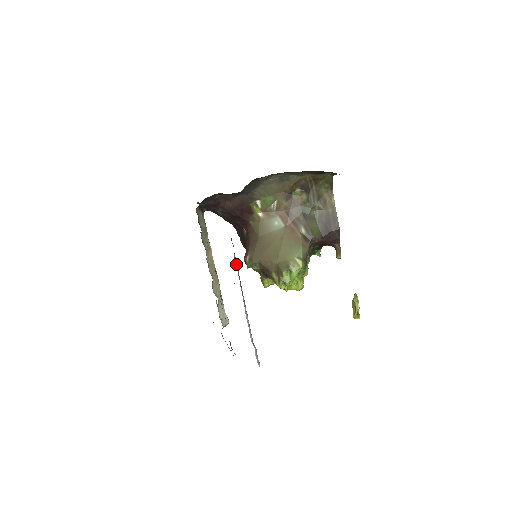
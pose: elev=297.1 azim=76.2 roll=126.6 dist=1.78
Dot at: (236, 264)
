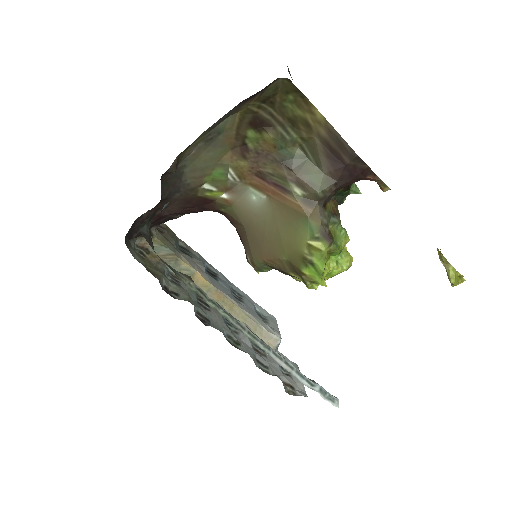
Dot at: (218, 311)
